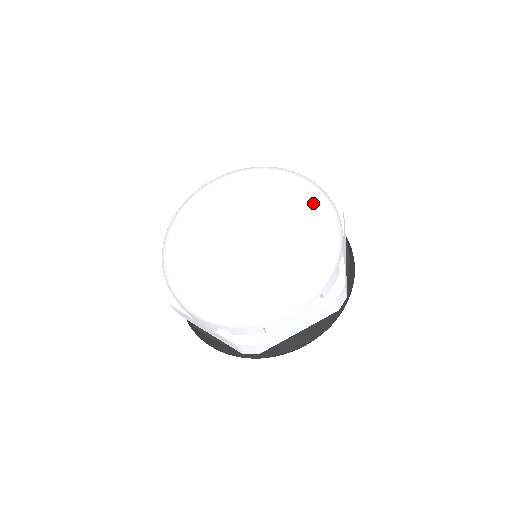
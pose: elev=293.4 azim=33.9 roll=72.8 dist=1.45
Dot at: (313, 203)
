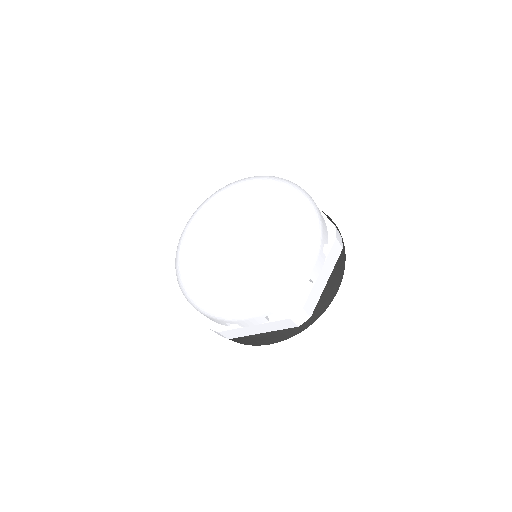
Dot at: (294, 230)
